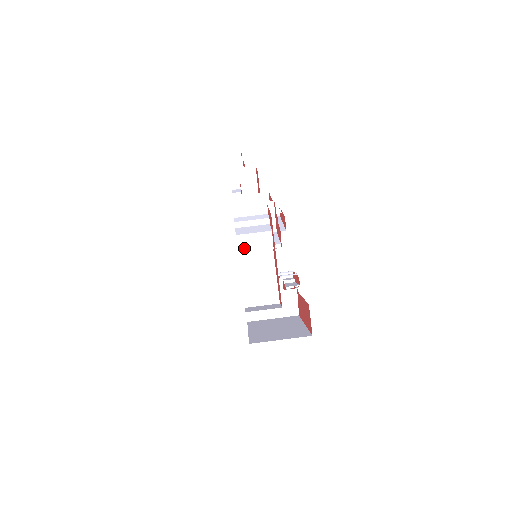
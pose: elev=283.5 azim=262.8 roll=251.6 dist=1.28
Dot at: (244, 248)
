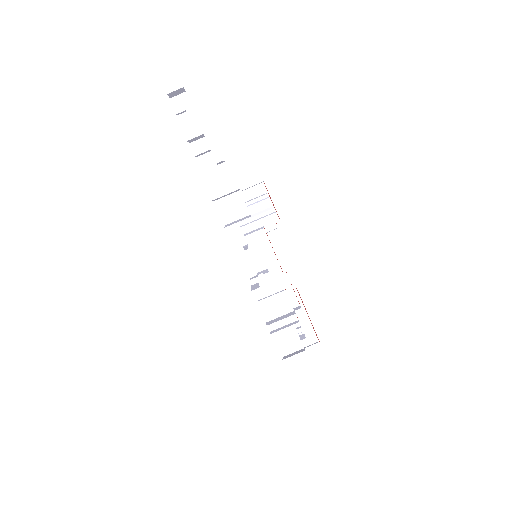
Dot at: occluded
